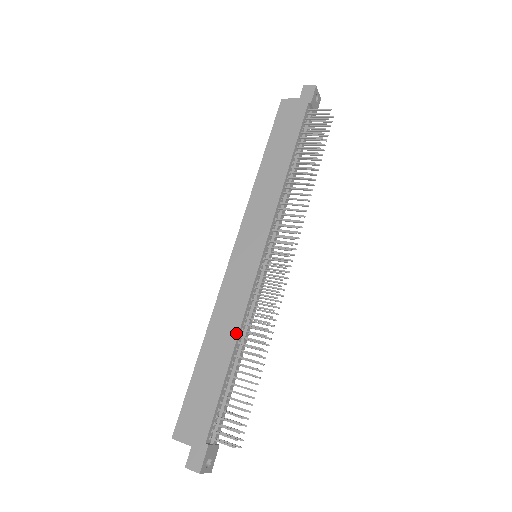
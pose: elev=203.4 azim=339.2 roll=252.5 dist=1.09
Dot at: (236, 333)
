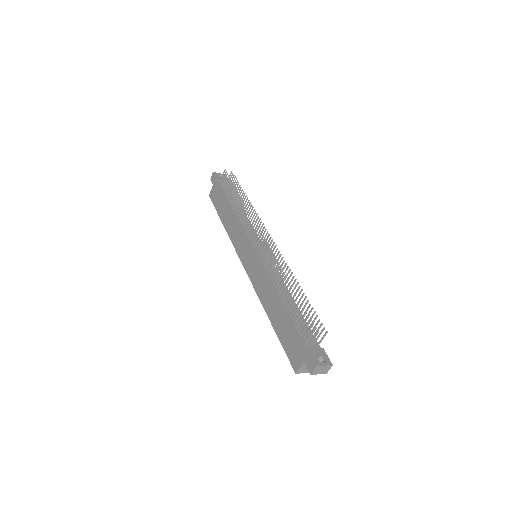
Dot at: (273, 291)
